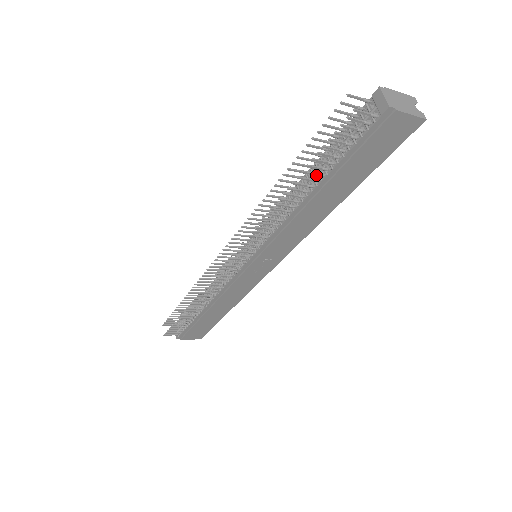
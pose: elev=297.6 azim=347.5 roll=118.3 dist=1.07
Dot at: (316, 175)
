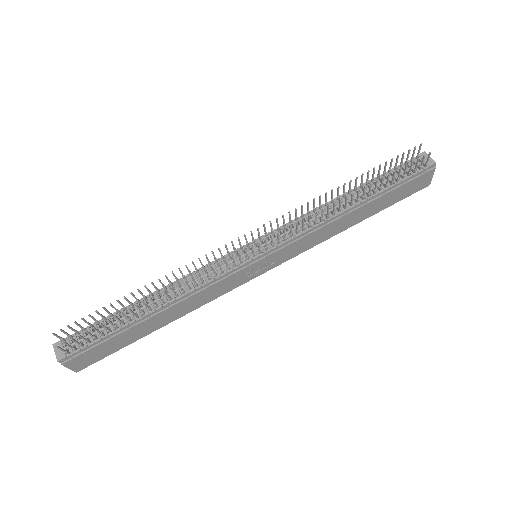
Dot at: (375, 189)
